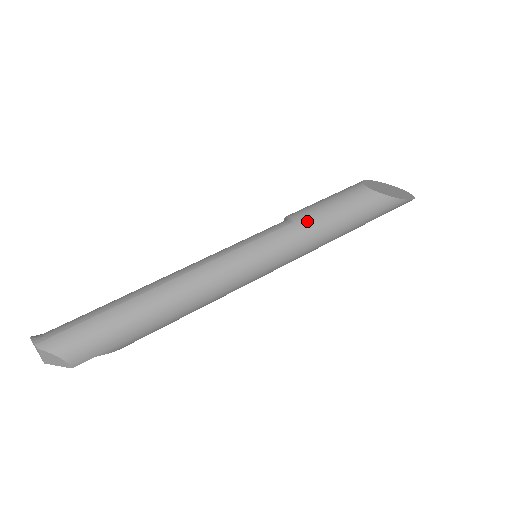
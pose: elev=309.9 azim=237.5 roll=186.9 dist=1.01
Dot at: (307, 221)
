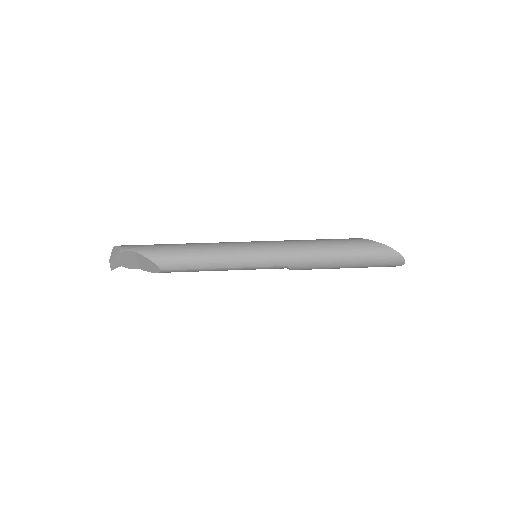
Dot at: occluded
